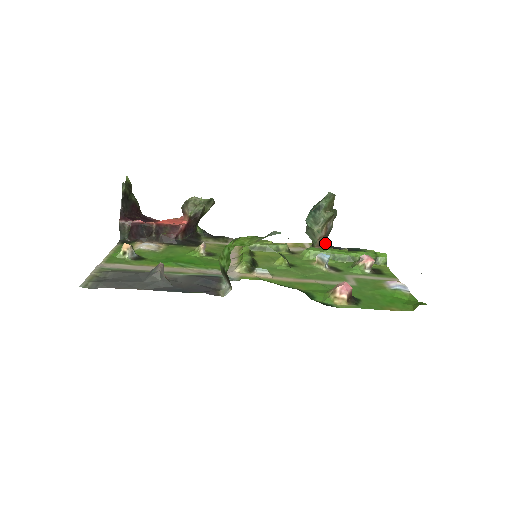
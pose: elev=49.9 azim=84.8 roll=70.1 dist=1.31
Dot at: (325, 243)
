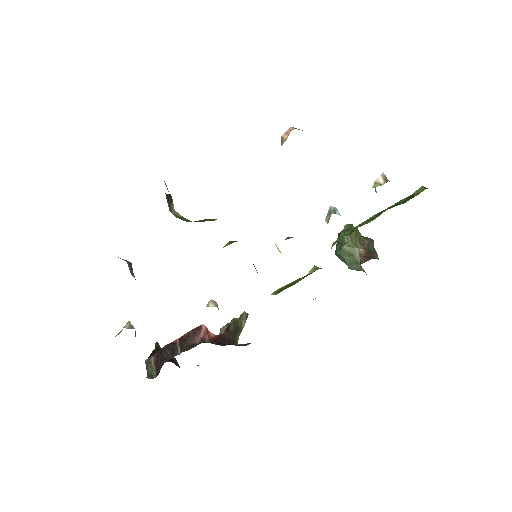
Dot at: (373, 257)
